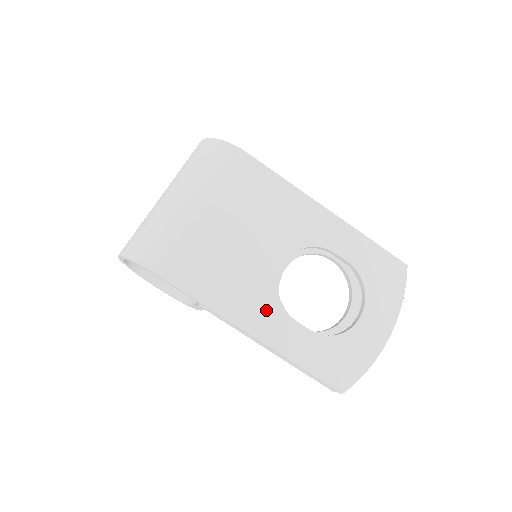
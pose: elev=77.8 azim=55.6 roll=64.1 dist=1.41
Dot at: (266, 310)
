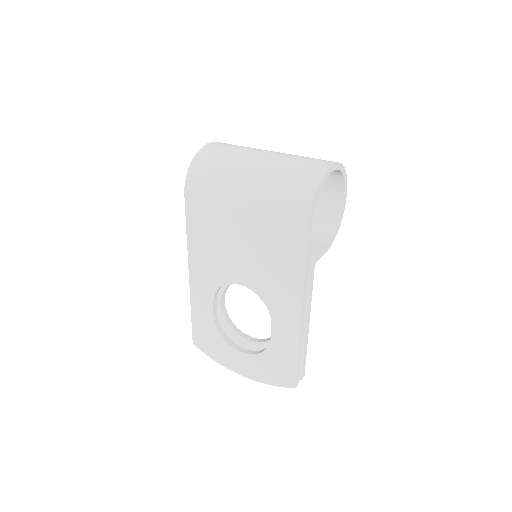
Dot at: (208, 280)
